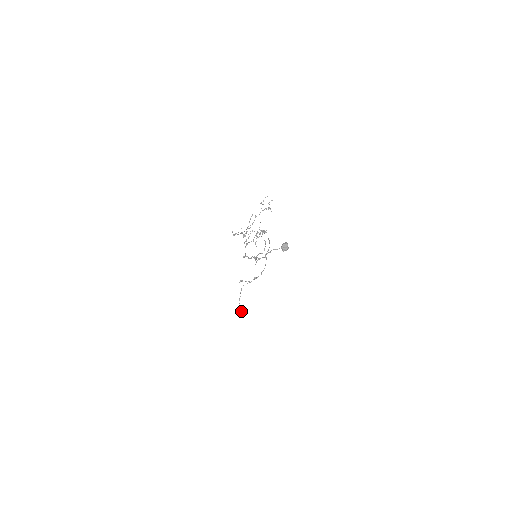
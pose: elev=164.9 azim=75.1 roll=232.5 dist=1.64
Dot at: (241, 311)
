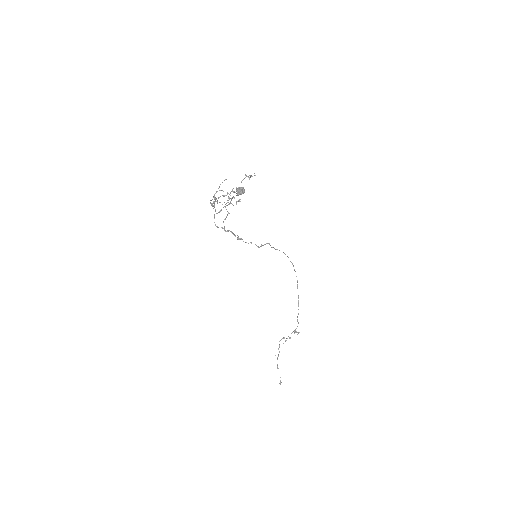
Dot at: occluded
